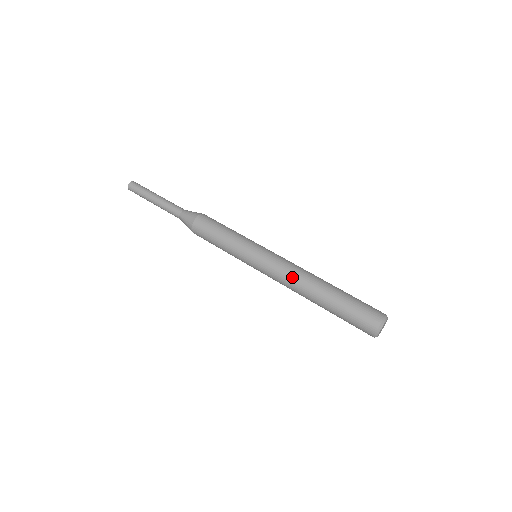
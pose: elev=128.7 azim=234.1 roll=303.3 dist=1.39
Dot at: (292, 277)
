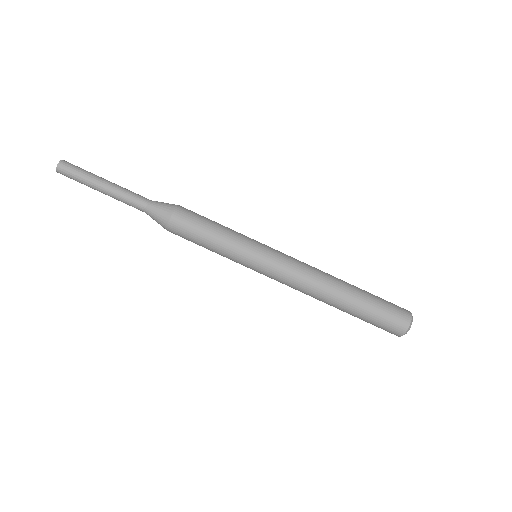
Dot at: (306, 287)
